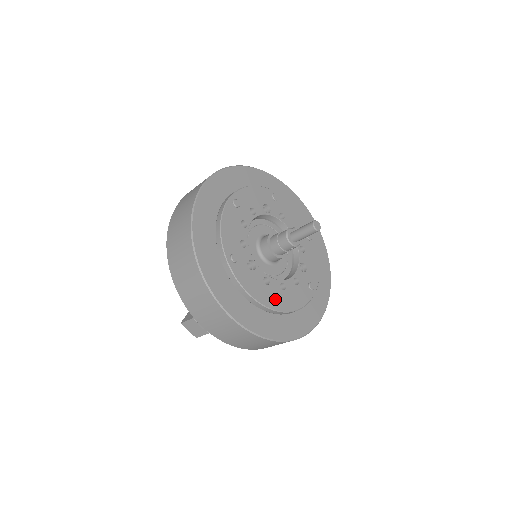
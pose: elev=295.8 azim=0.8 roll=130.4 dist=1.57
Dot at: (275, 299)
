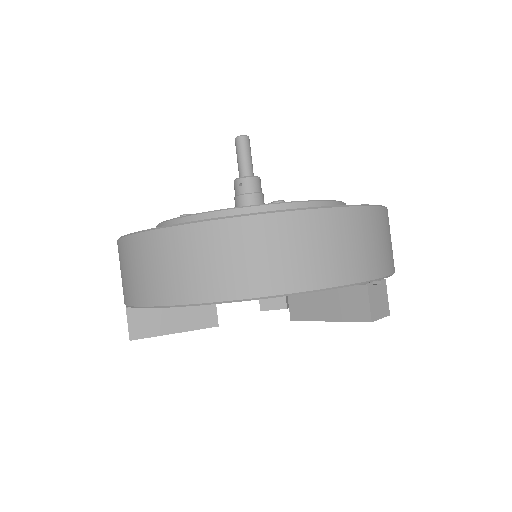
Dot at: occluded
